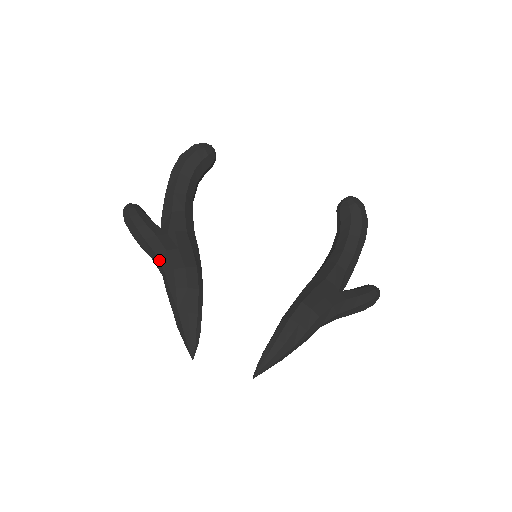
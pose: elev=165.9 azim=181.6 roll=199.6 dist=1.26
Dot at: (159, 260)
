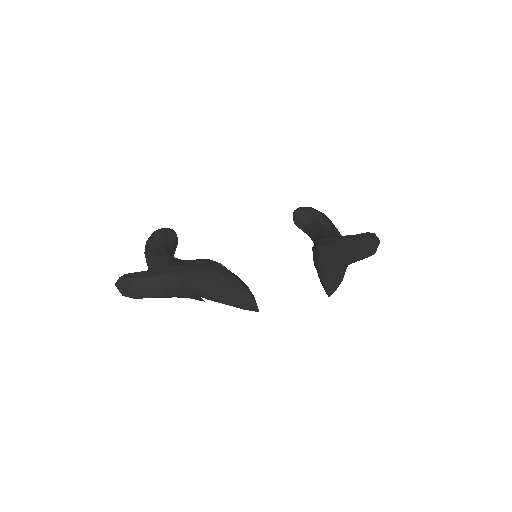
Dot at: (170, 274)
